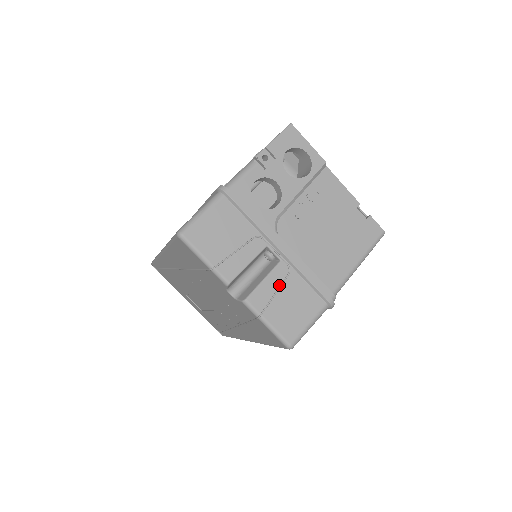
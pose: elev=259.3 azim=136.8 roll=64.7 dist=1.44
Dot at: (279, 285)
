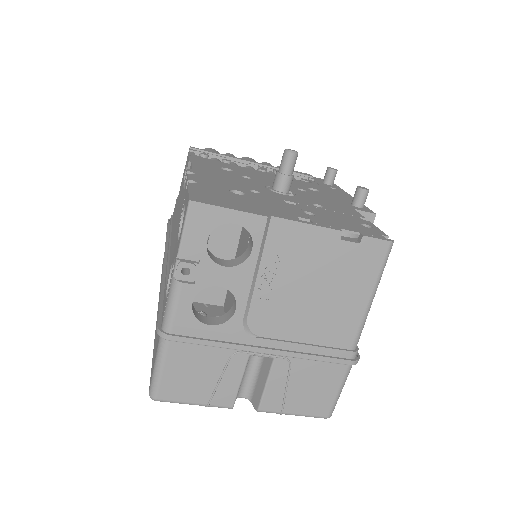
Dot at: (286, 380)
